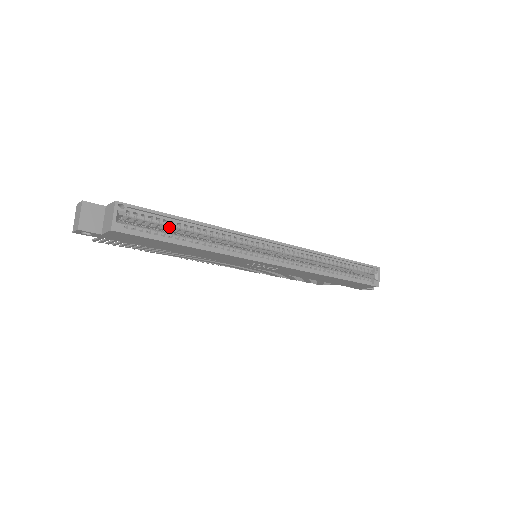
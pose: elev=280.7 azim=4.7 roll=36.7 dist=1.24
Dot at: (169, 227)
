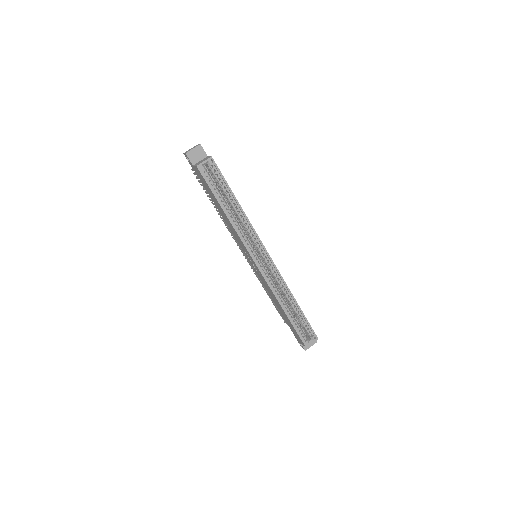
Dot at: (225, 193)
